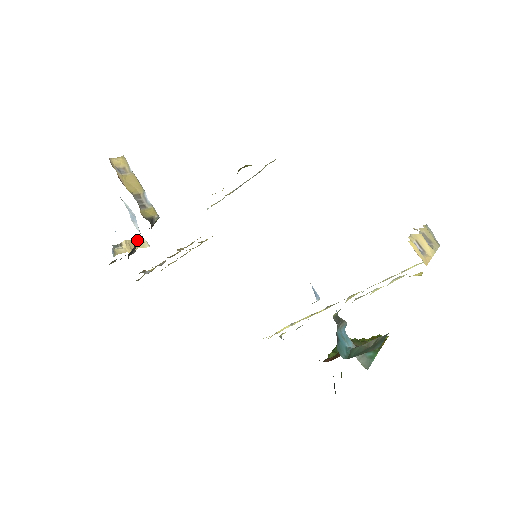
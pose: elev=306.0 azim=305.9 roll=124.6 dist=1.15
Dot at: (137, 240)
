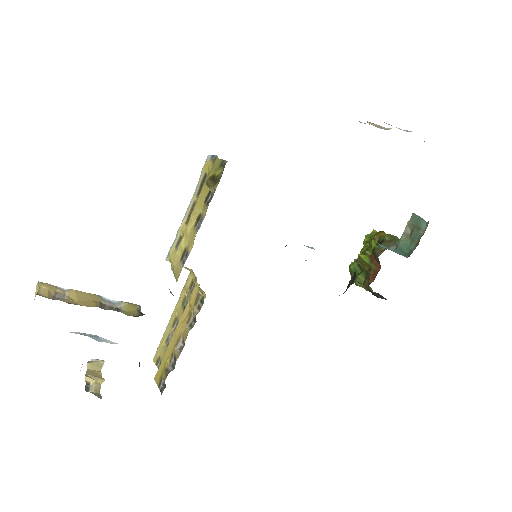
Dot at: (90, 366)
